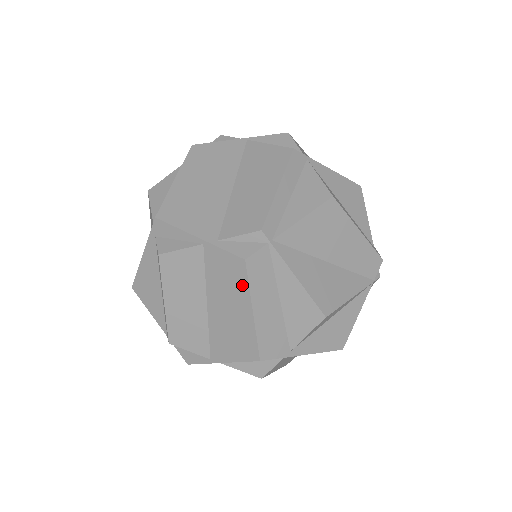
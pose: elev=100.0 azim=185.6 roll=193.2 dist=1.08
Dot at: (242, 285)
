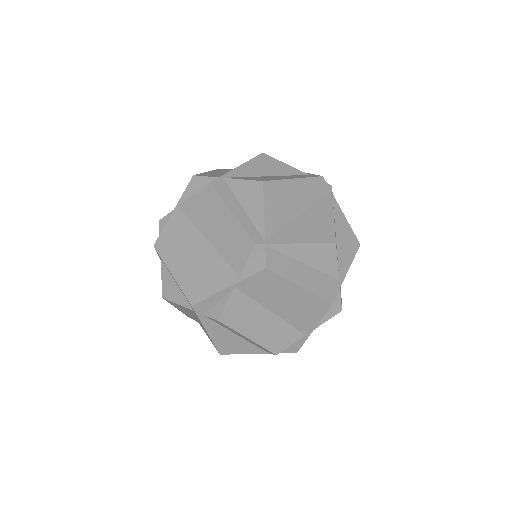
Dot at: (279, 281)
